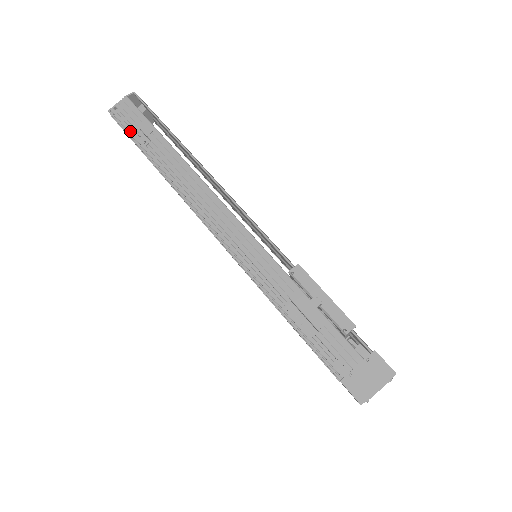
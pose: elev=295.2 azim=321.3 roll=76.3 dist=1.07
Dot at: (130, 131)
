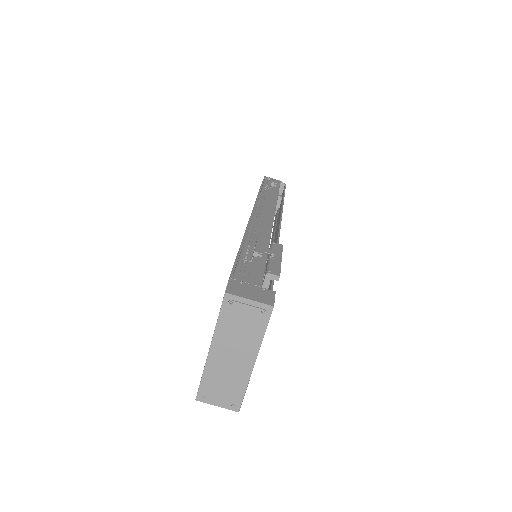
Dot at: (265, 183)
